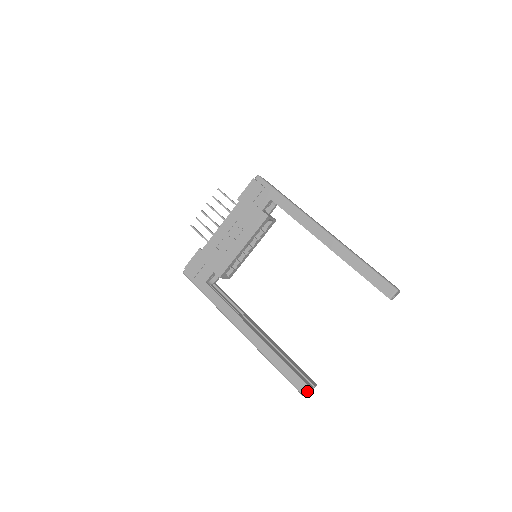
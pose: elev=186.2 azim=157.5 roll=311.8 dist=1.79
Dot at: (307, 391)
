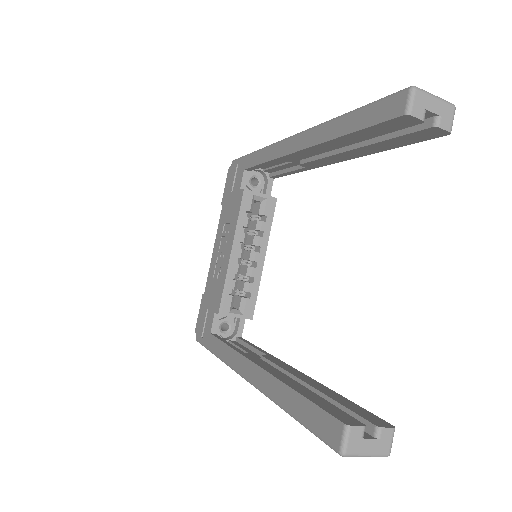
Dot at: (342, 437)
